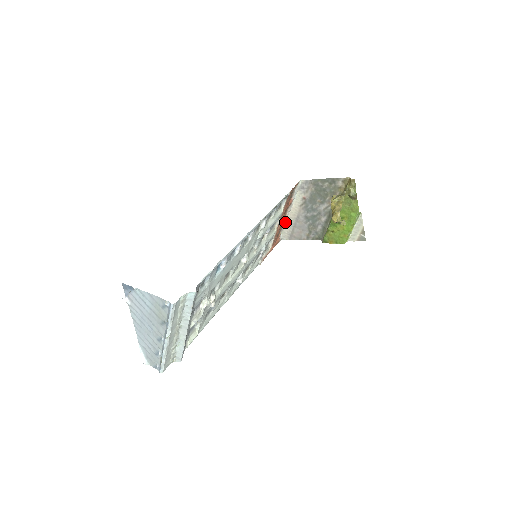
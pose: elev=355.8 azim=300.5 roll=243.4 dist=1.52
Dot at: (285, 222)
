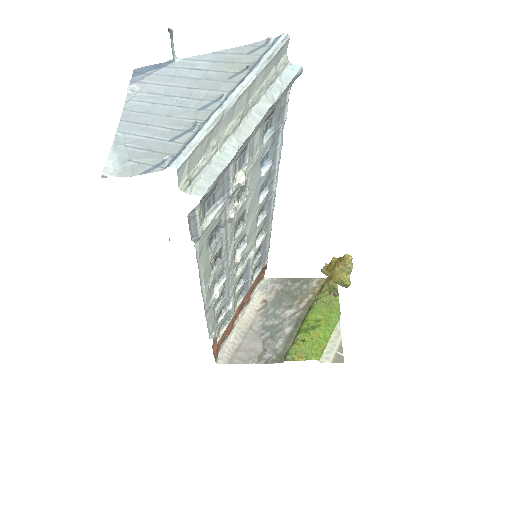
Dot at: (230, 333)
